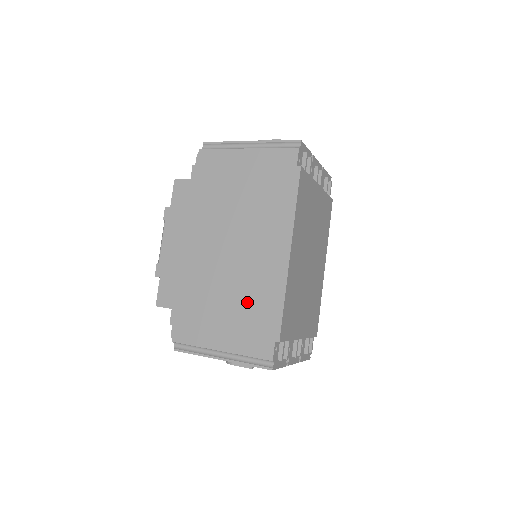
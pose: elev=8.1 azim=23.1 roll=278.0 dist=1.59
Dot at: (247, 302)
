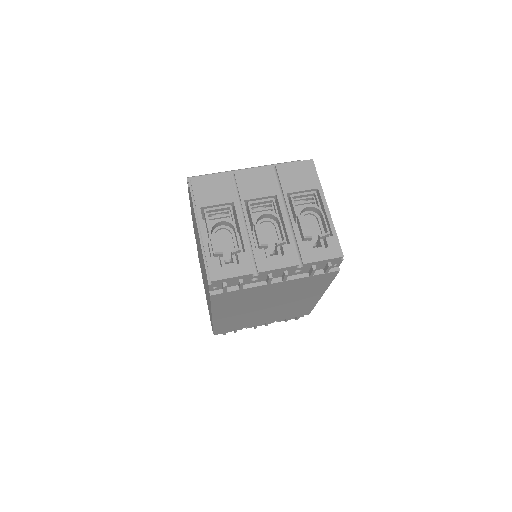
Dot at: occluded
